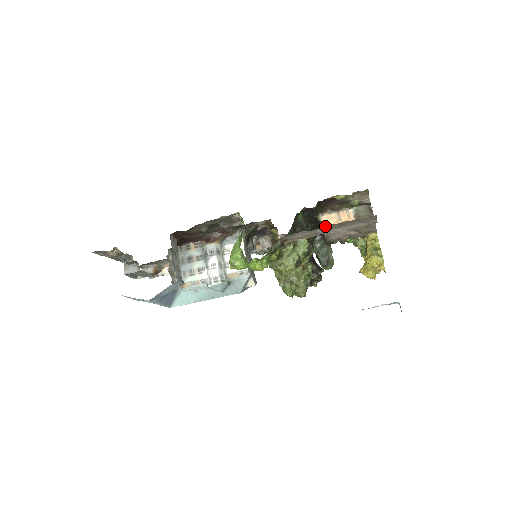
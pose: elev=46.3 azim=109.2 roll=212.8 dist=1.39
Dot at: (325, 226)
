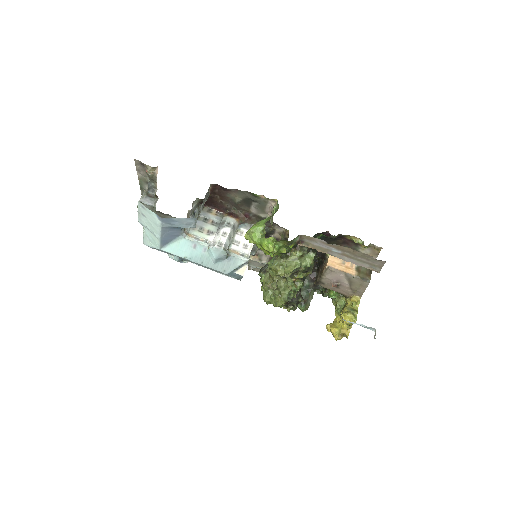
Dot at: (342, 246)
